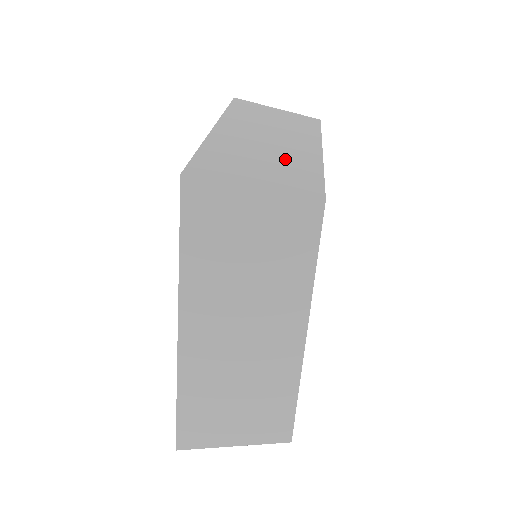
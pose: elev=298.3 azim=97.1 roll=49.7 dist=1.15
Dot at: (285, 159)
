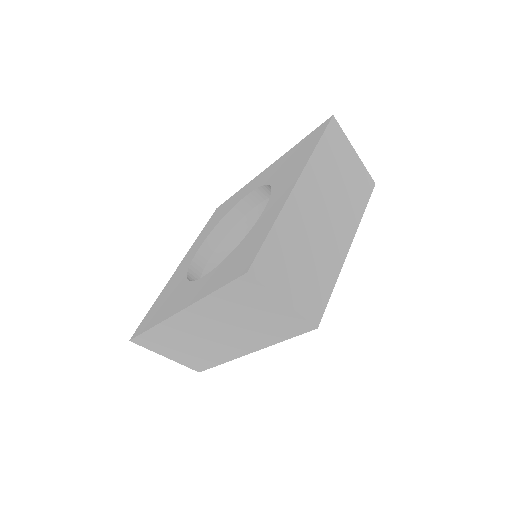
Dot at: (320, 260)
